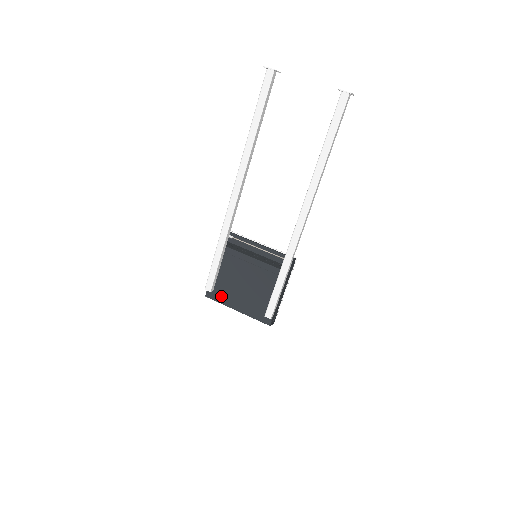
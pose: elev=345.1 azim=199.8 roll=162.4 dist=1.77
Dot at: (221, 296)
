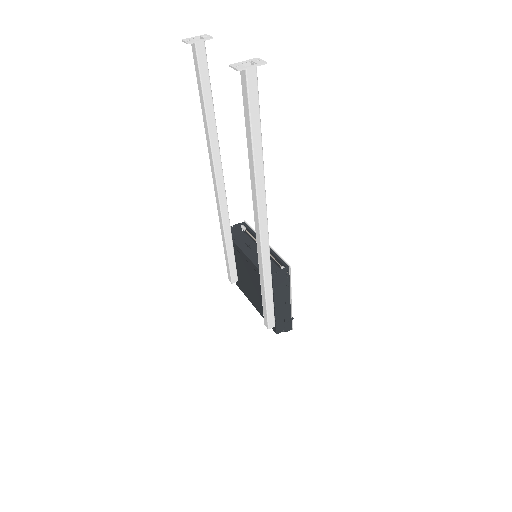
Dot at: (244, 289)
